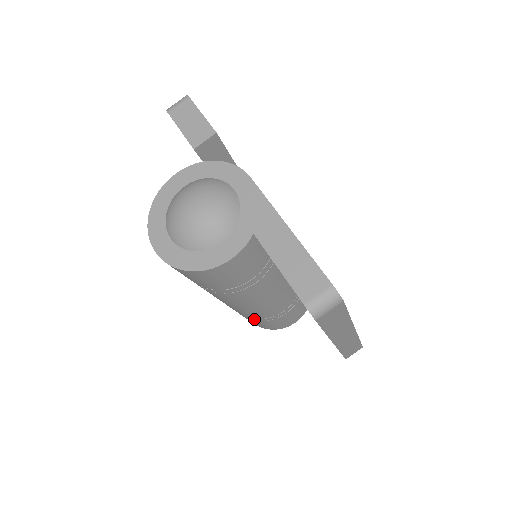
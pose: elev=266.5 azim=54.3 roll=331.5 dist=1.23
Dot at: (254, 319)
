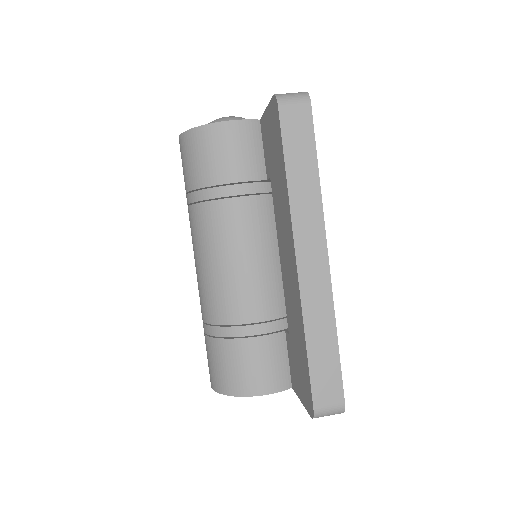
Dot at: (220, 330)
